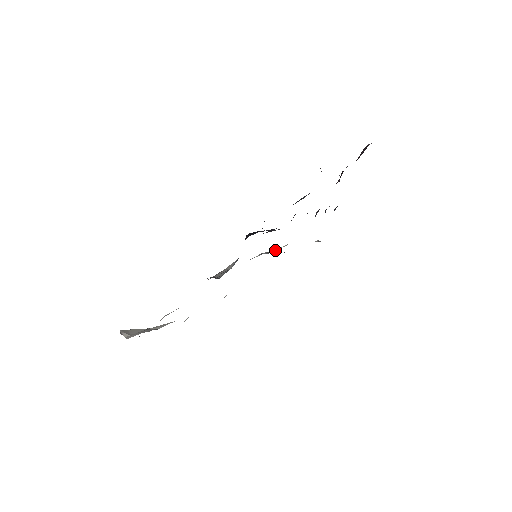
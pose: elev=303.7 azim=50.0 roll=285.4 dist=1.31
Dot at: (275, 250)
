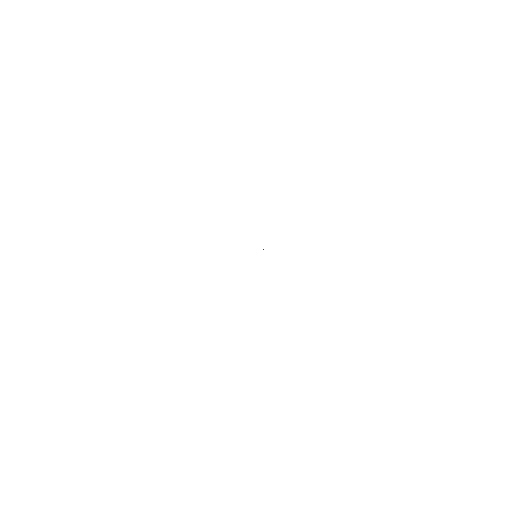
Dot at: occluded
